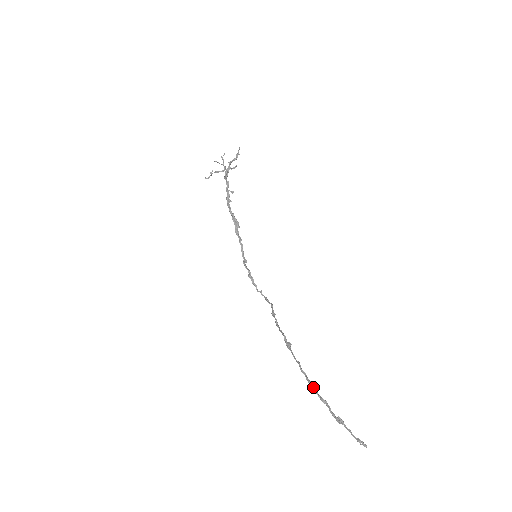
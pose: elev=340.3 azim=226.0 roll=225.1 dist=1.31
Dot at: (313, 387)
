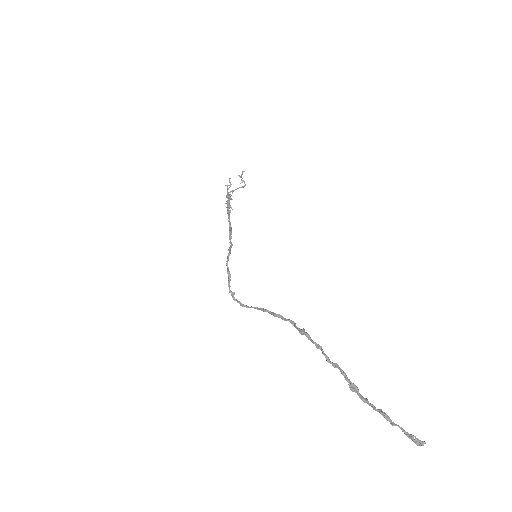
Dot at: occluded
